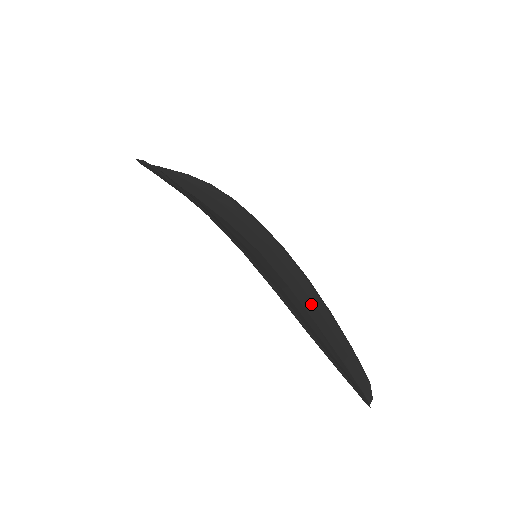
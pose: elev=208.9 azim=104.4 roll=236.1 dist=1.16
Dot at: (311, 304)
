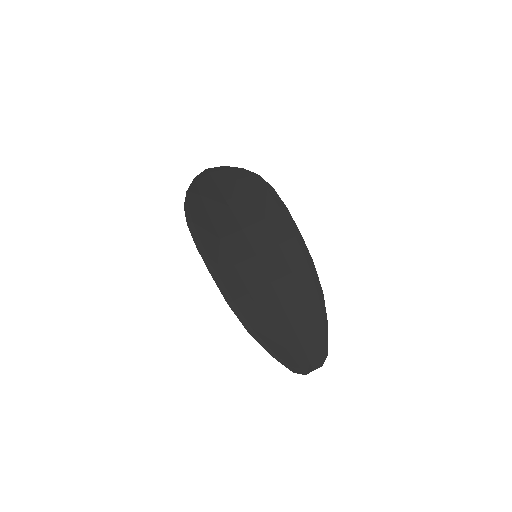
Dot at: (294, 292)
